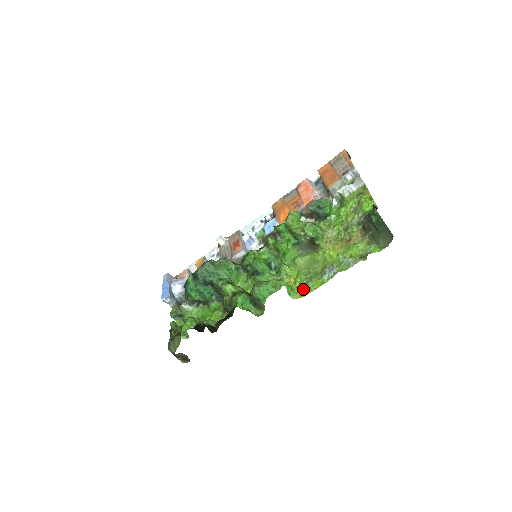
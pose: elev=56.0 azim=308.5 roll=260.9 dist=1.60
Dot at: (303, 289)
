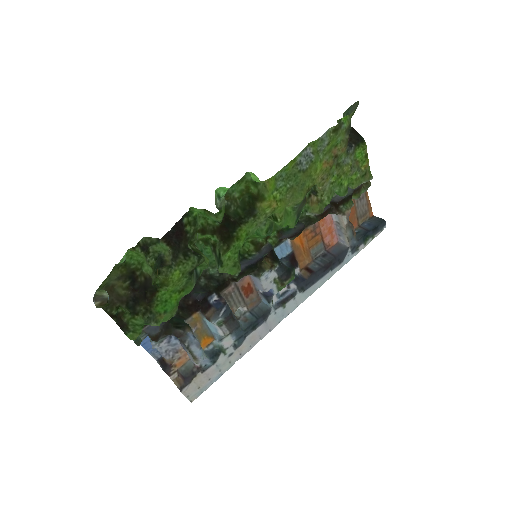
Dot at: (276, 182)
